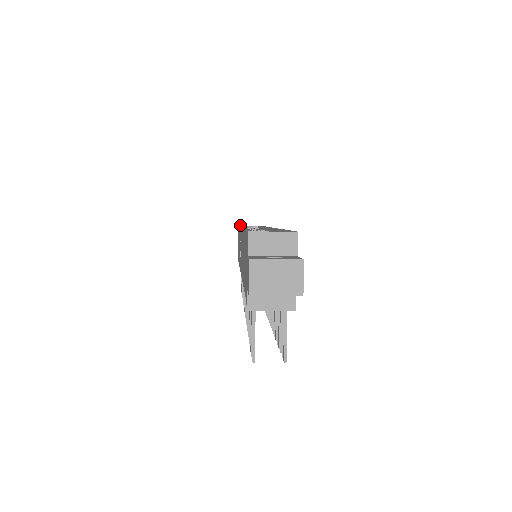
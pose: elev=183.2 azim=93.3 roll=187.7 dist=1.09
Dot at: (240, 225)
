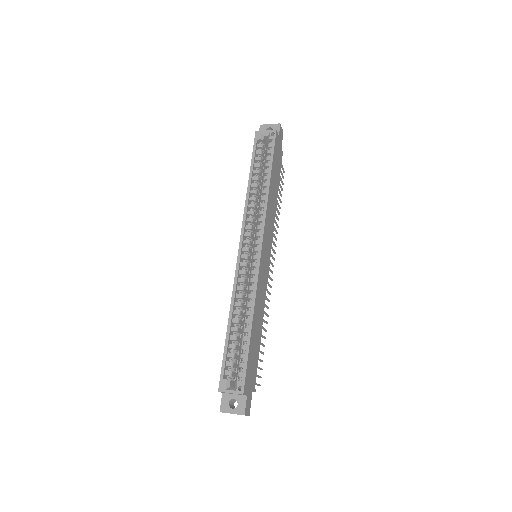
Dot at: (257, 133)
